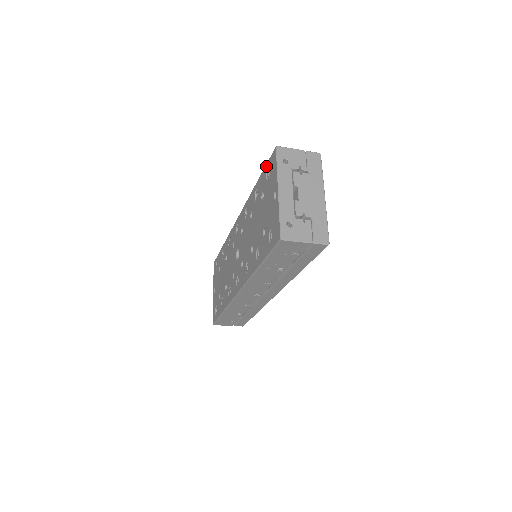
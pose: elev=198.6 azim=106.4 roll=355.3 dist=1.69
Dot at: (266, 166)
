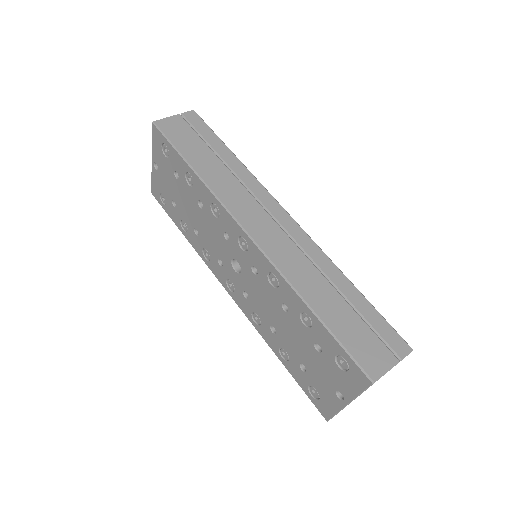
Dot at: (343, 352)
